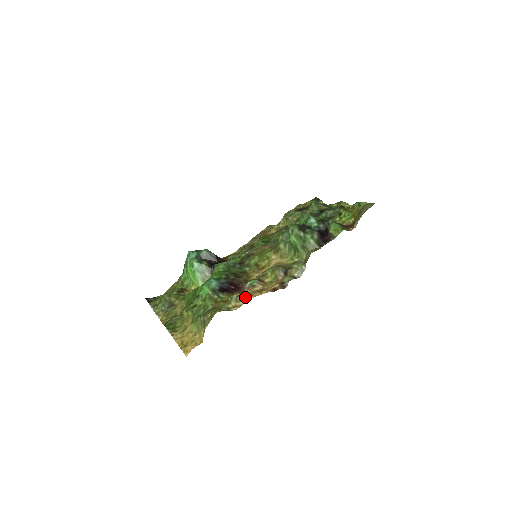
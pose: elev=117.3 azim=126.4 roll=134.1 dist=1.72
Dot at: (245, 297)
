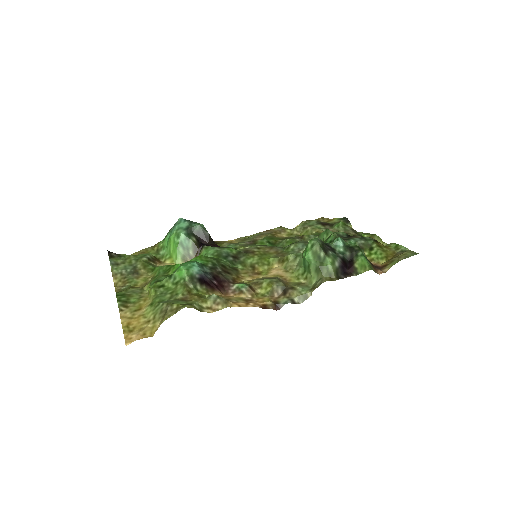
Dot at: (227, 302)
